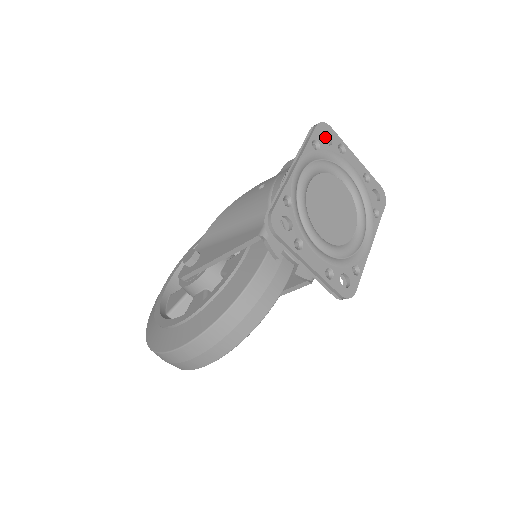
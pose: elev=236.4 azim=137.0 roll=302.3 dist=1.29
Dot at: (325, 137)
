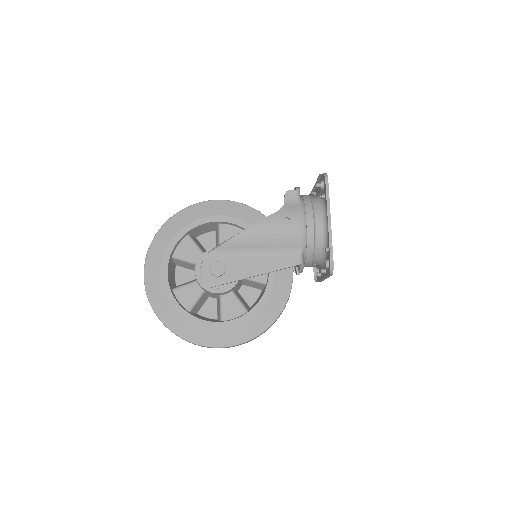
Dot at: occluded
